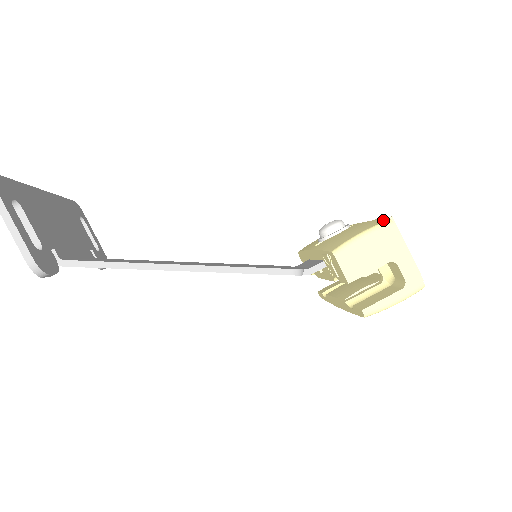
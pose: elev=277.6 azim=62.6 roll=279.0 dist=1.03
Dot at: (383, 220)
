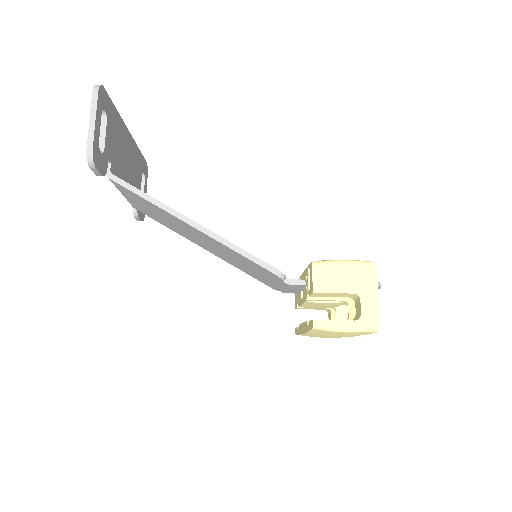
Dot at: occluded
